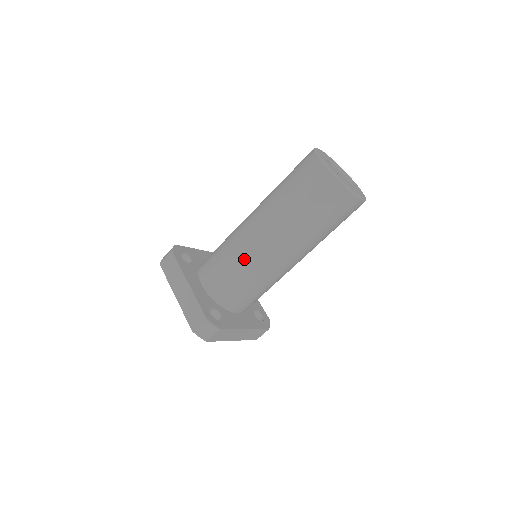
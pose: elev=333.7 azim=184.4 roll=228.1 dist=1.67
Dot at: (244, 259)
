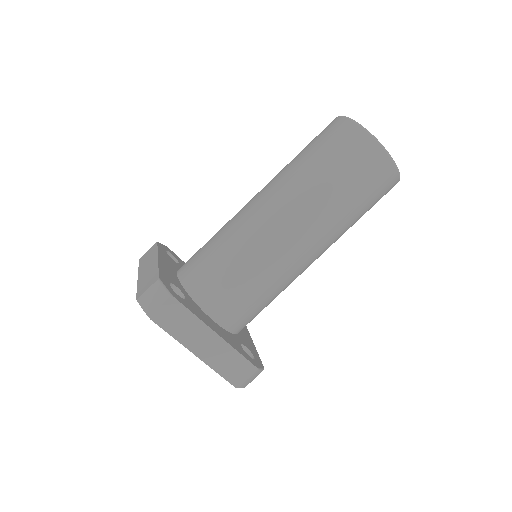
Dot at: (279, 278)
